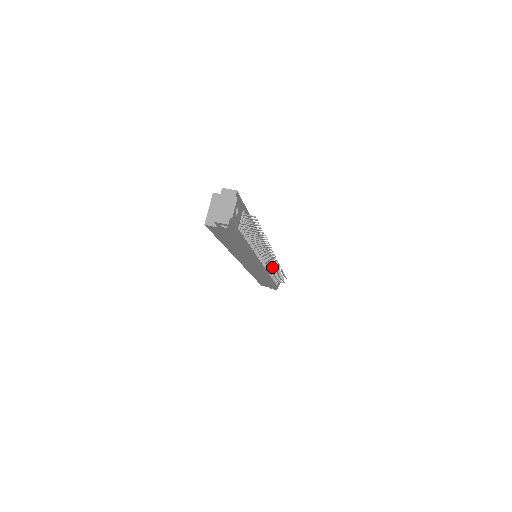
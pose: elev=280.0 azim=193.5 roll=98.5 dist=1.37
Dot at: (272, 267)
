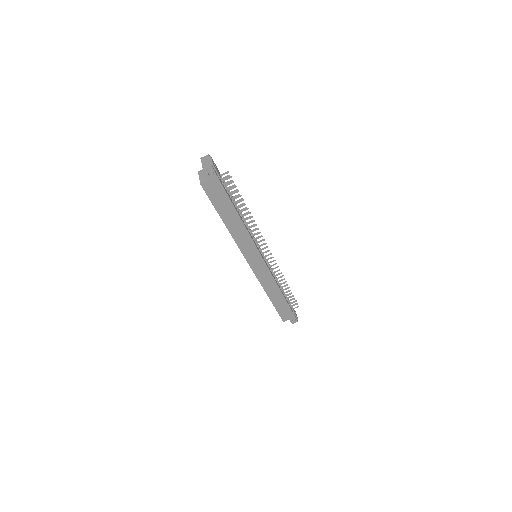
Dot at: (277, 280)
